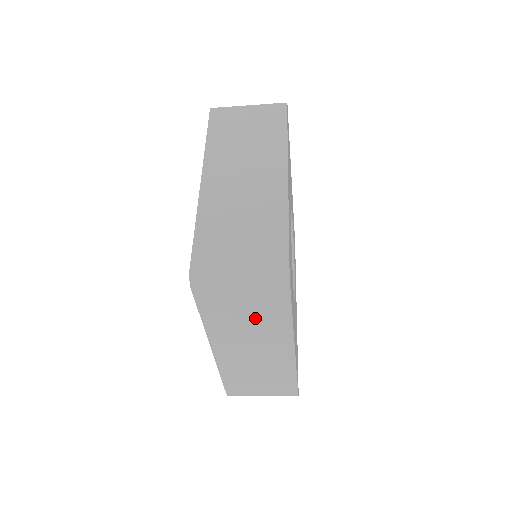
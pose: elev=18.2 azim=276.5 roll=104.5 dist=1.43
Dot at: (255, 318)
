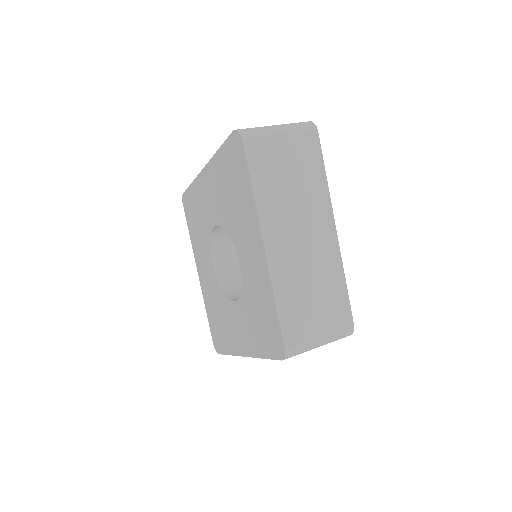
Dot at: occluded
